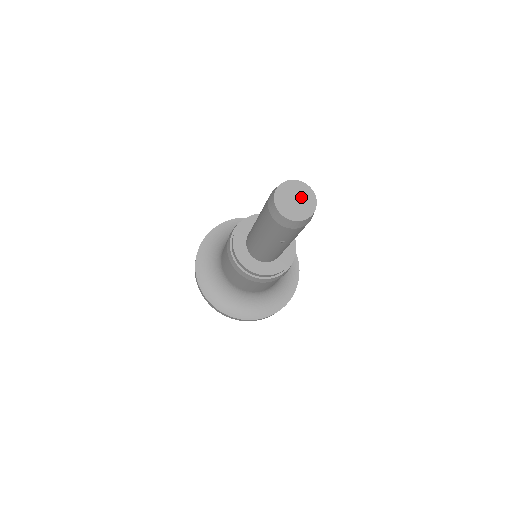
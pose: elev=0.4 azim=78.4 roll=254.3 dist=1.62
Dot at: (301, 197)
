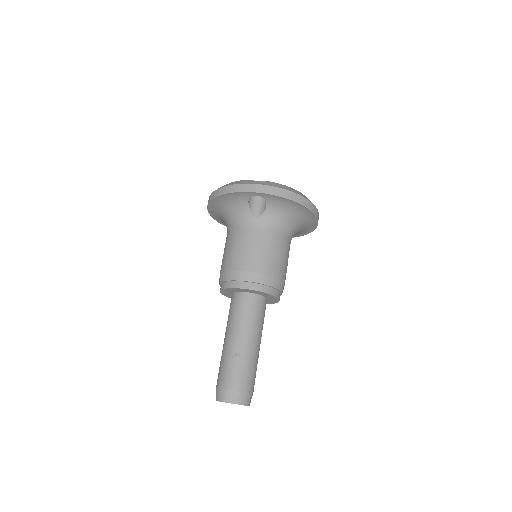
Dot at: occluded
